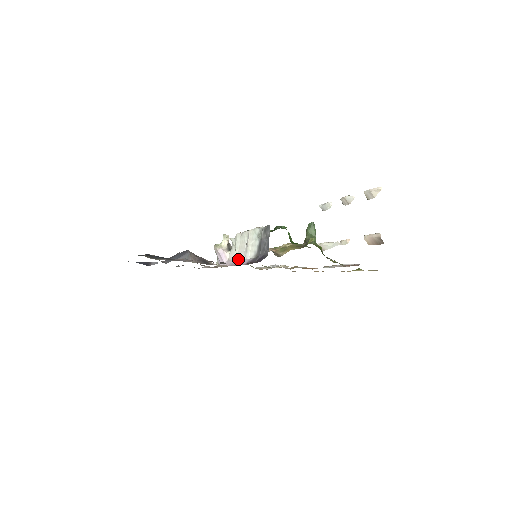
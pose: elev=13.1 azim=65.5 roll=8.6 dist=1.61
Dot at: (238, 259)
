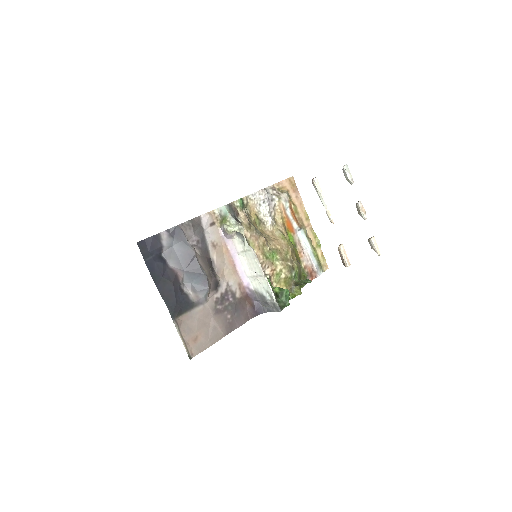
Dot at: (241, 262)
